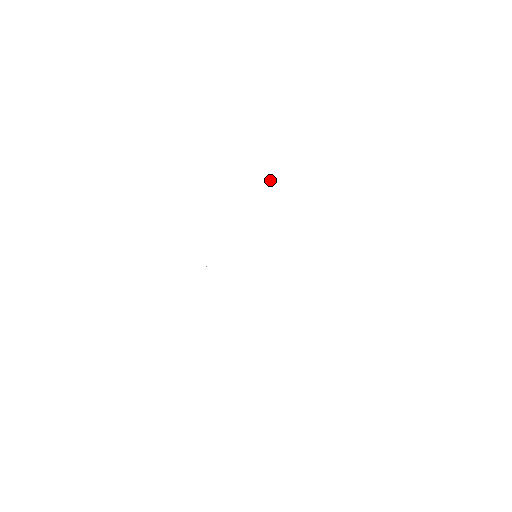
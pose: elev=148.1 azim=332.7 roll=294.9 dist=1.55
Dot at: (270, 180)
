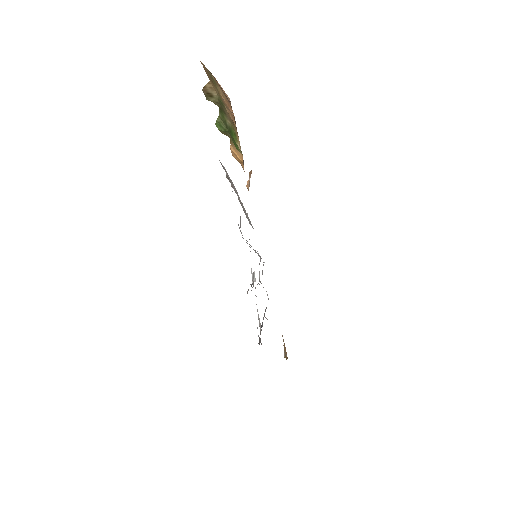
Dot at: occluded
